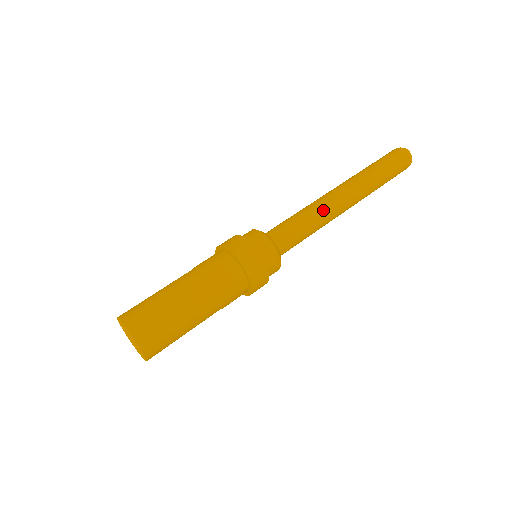
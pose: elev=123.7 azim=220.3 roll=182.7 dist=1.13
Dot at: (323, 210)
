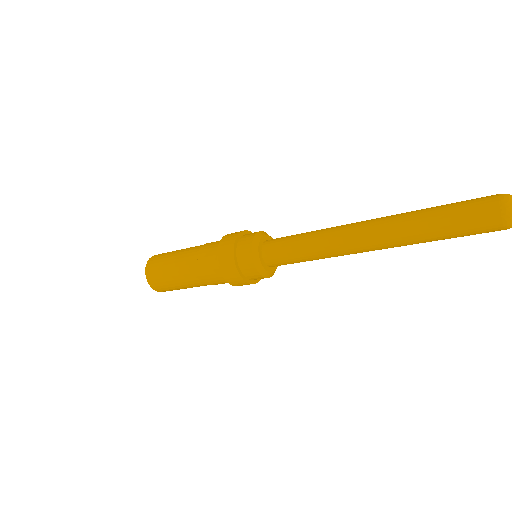
Dot at: (326, 236)
